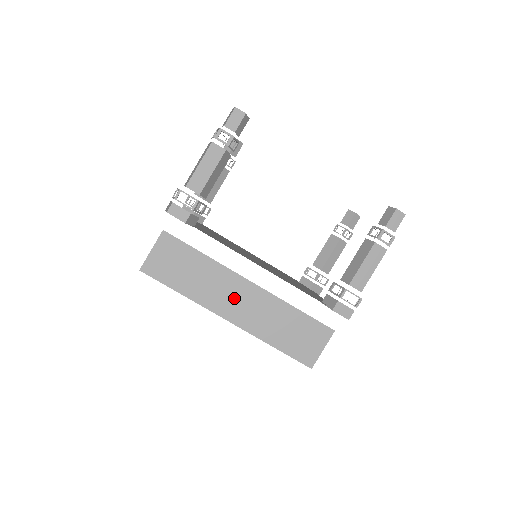
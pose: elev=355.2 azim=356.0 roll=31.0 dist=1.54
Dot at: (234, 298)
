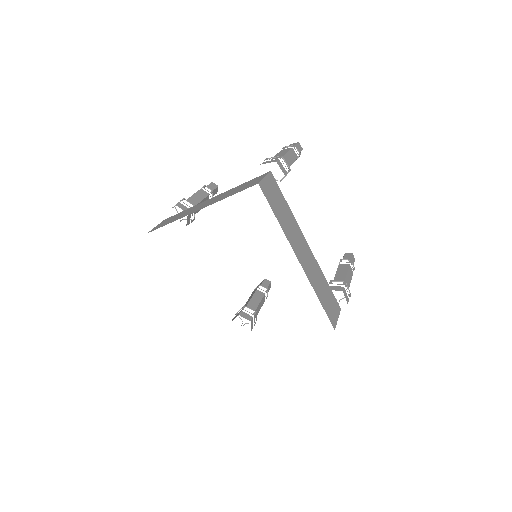
Dot at: (301, 248)
